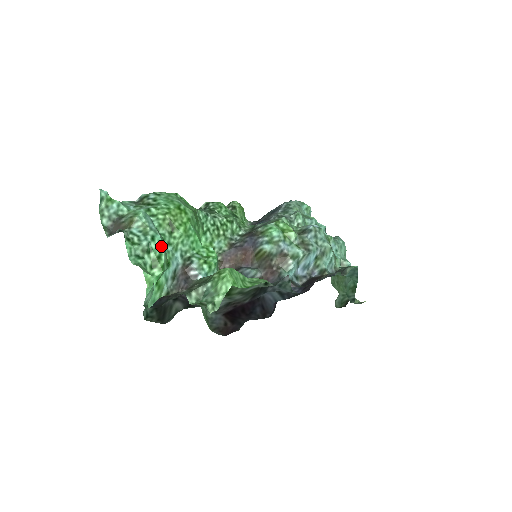
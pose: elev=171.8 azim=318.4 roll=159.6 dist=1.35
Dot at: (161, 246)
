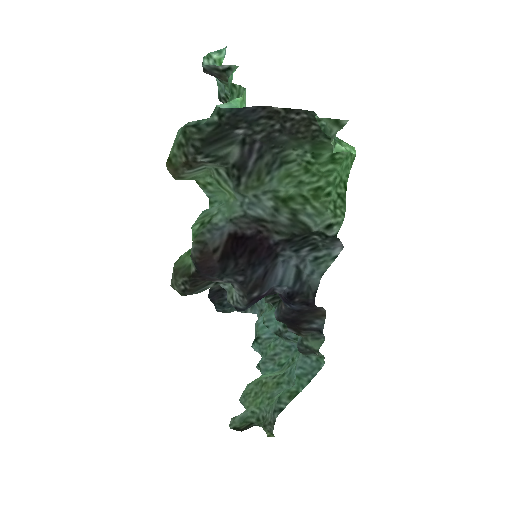
Dot at: occluded
